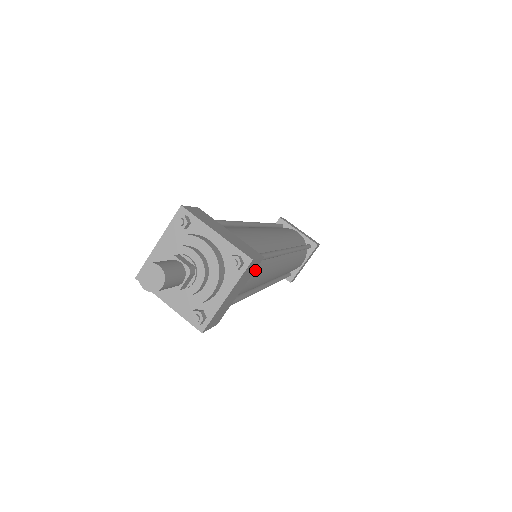
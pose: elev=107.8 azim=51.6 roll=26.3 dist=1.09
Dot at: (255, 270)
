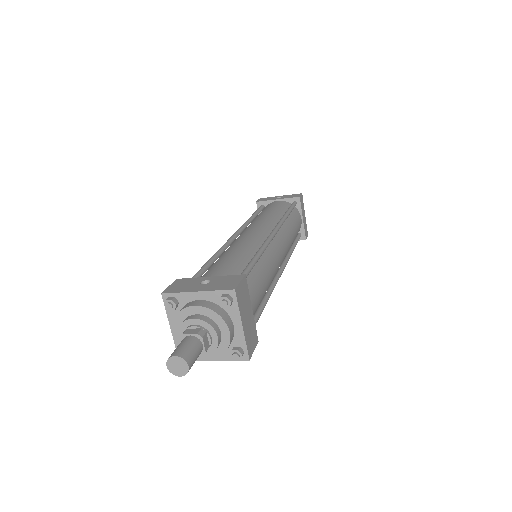
Dot at: occluded
